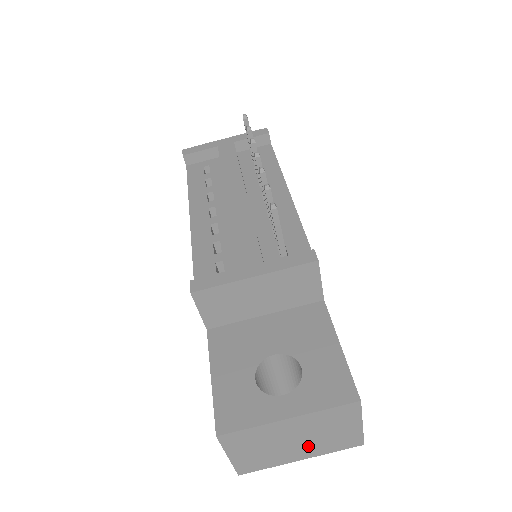
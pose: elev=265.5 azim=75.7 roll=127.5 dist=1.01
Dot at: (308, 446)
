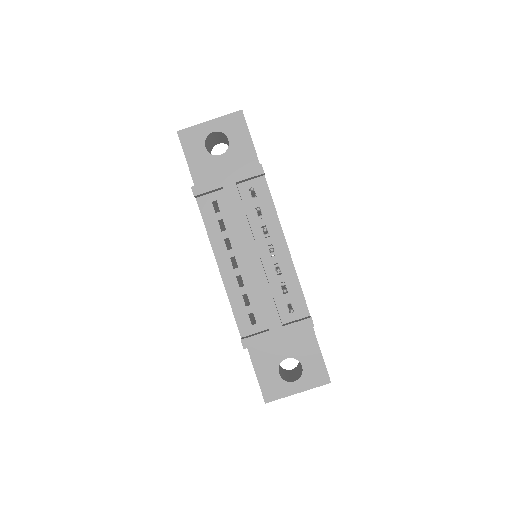
Dot at: occluded
